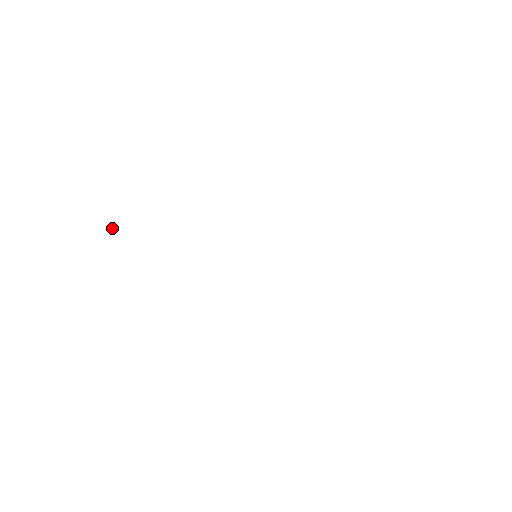
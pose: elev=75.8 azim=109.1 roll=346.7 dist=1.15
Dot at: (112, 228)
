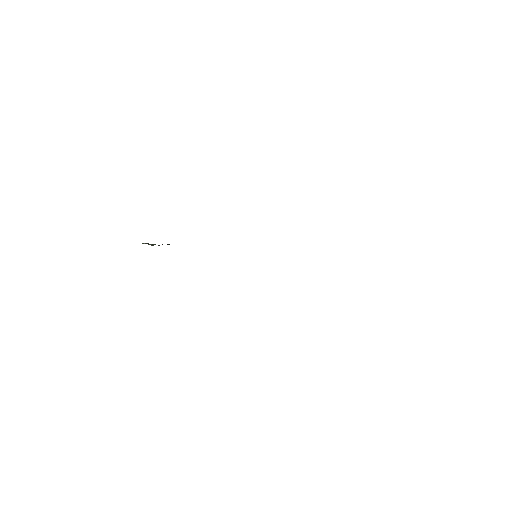
Dot at: occluded
